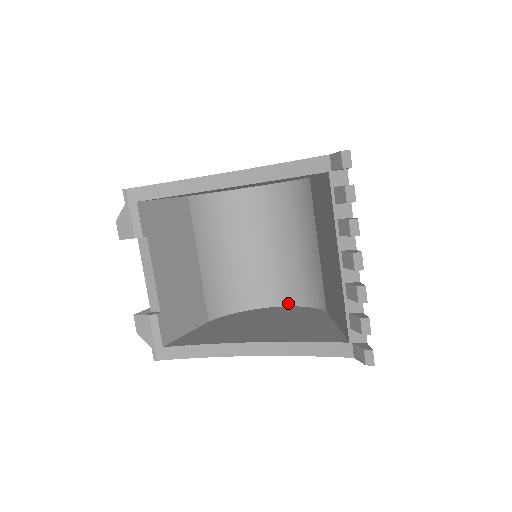
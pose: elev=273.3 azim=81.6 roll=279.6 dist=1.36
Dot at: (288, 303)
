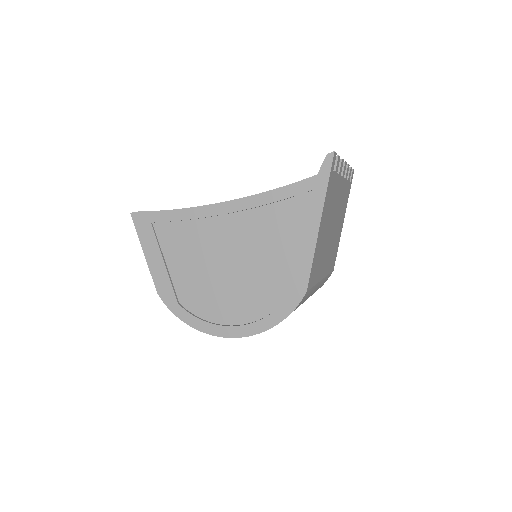
Dot at: occluded
